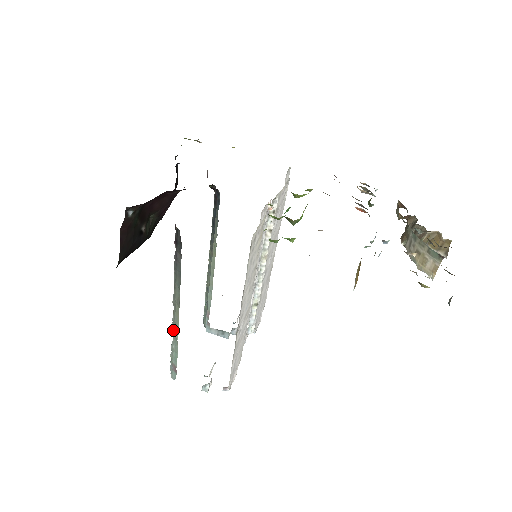
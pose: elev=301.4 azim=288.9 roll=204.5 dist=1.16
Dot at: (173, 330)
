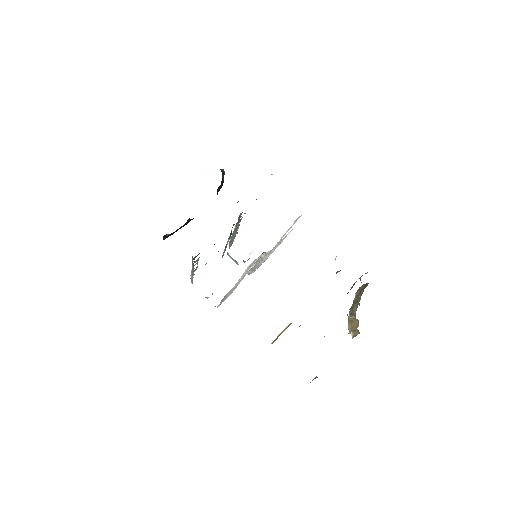
Dot at: (191, 273)
